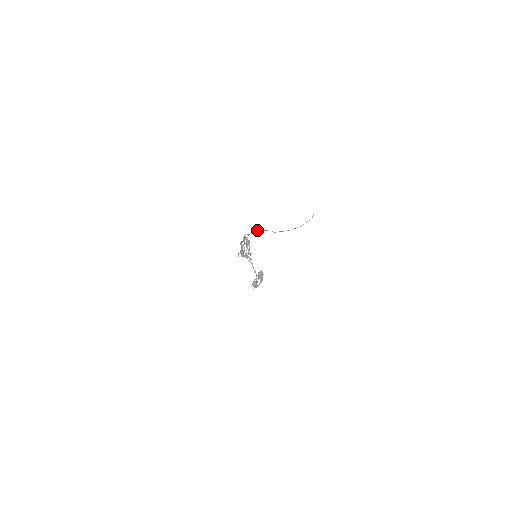
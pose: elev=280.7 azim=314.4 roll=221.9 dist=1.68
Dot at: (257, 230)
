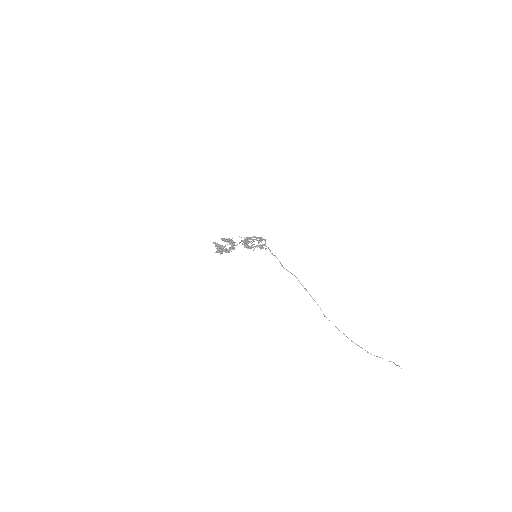
Dot at: occluded
